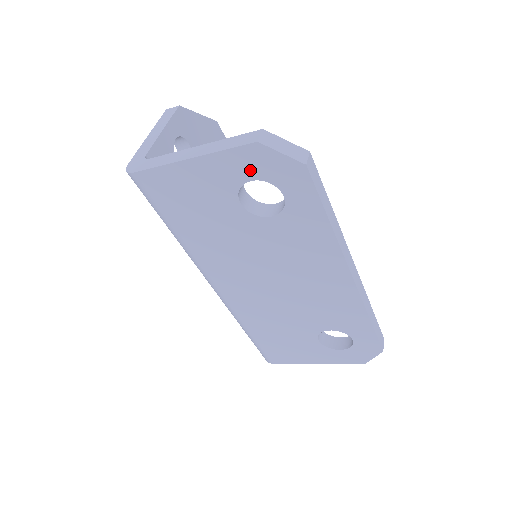
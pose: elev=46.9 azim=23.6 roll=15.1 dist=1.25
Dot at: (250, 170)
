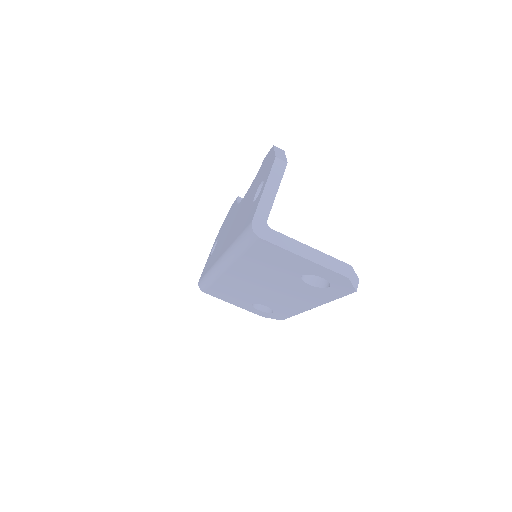
Dot at: (328, 277)
